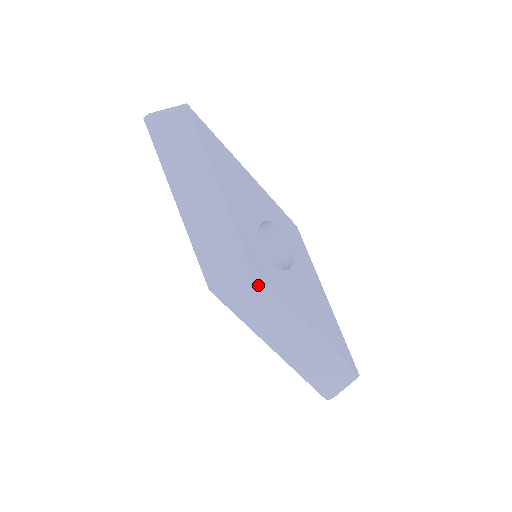
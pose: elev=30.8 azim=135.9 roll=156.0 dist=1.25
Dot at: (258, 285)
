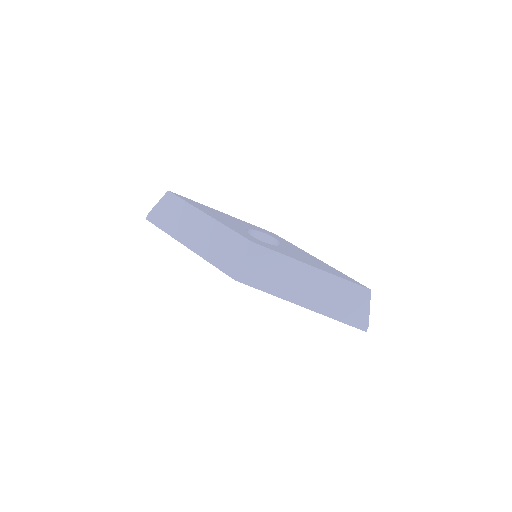
Dot at: (263, 254)
